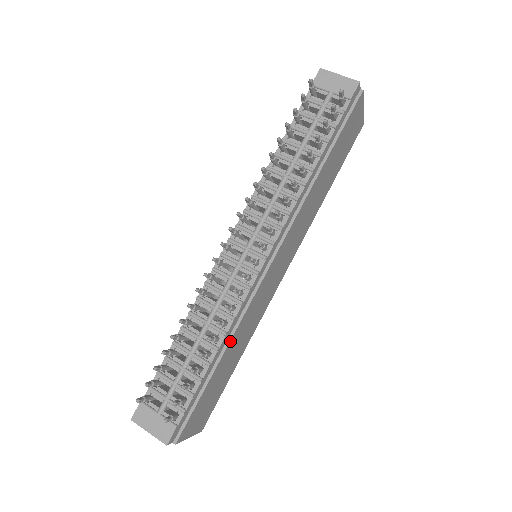
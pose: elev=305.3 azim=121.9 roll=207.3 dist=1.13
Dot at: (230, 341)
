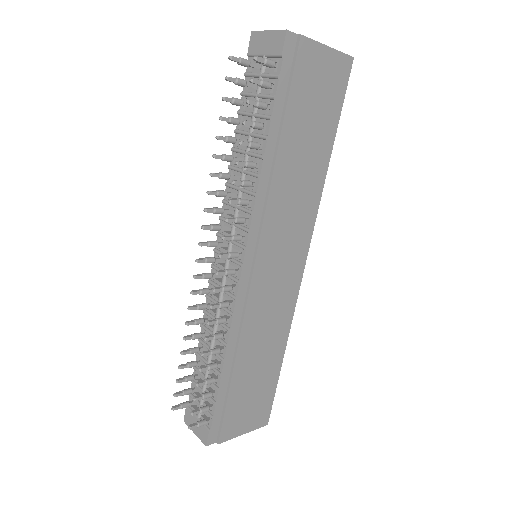
Dot at: (238, 349)
